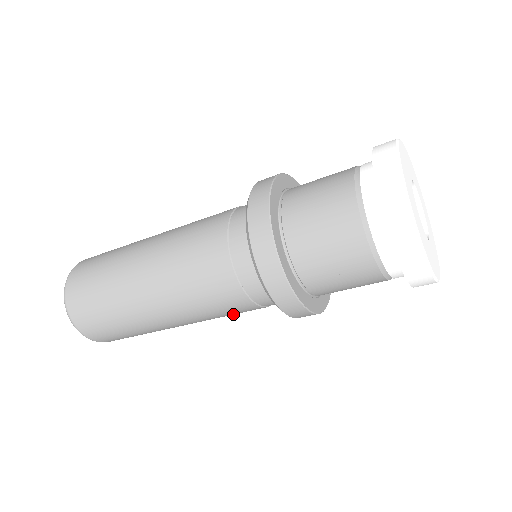
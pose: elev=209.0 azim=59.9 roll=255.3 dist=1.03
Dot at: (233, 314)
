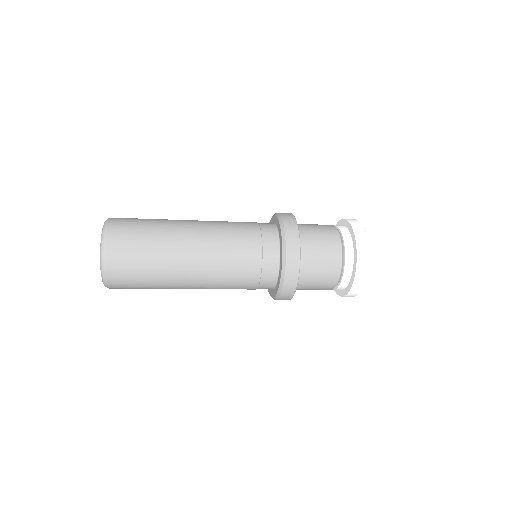
Dot at: occluded
